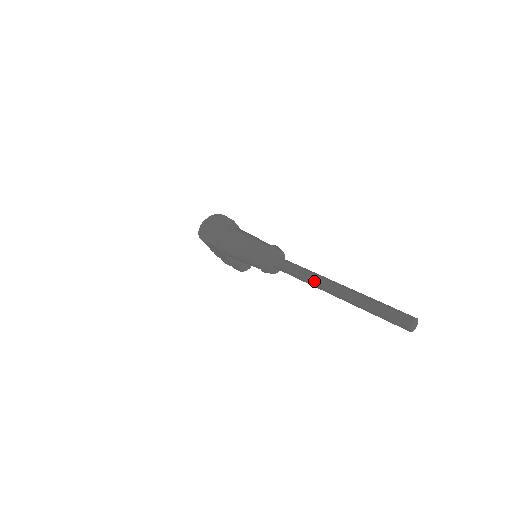
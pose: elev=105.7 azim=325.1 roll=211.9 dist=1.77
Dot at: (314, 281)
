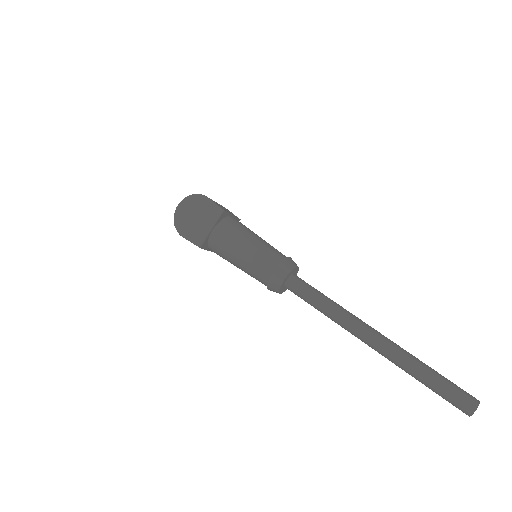
Dot at: (344, 325)
